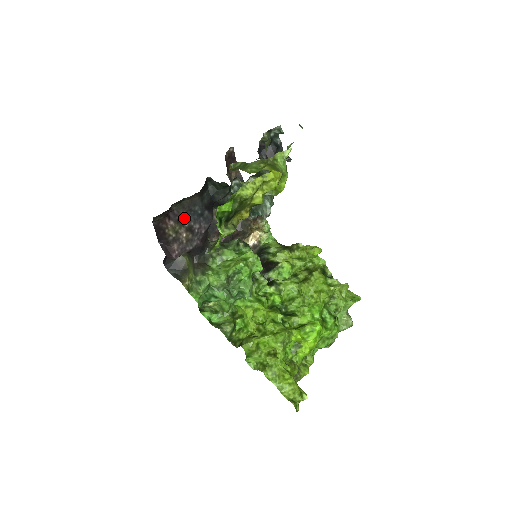
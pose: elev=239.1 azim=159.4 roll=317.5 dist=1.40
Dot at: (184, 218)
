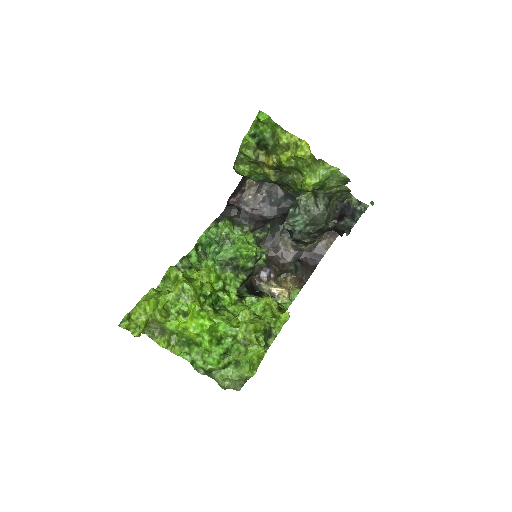
Dot at: (263, 189)
